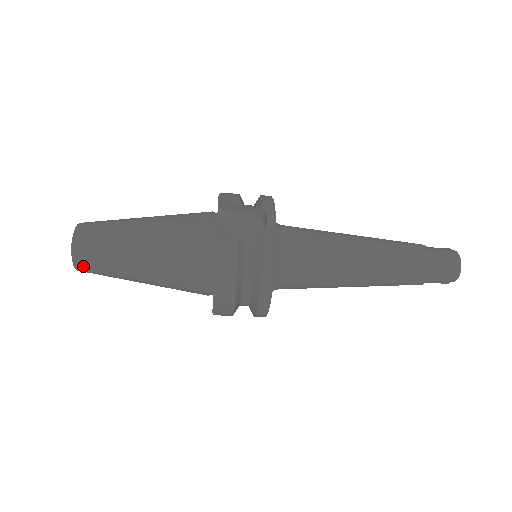
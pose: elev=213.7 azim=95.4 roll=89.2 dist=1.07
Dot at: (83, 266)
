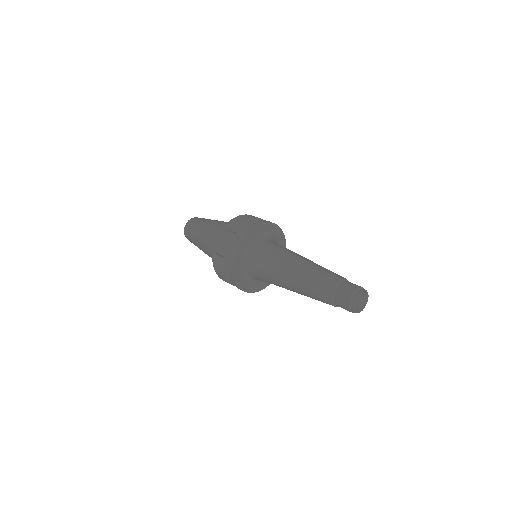
Dot at: (191, 242)
